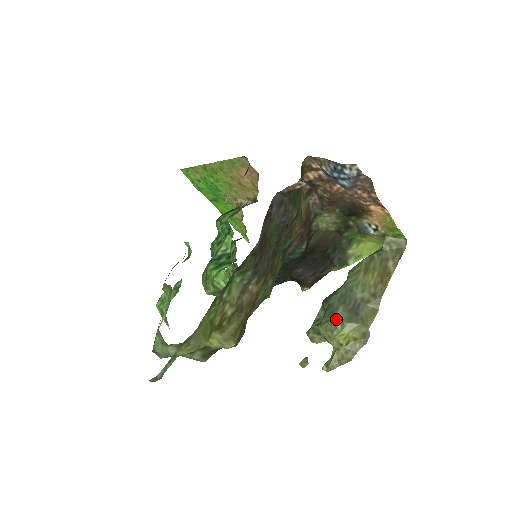
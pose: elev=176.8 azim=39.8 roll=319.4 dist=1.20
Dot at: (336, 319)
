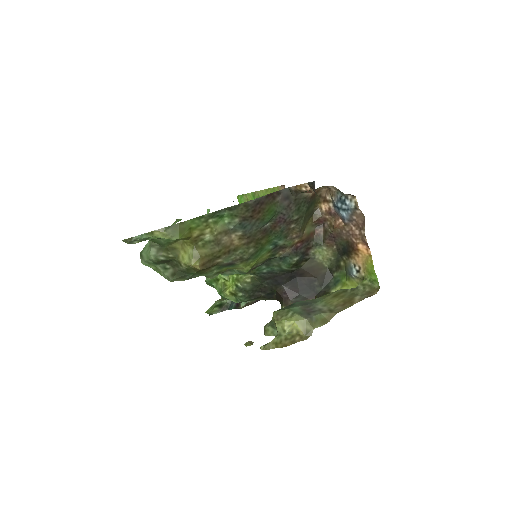
Dot at: (290, 310)
